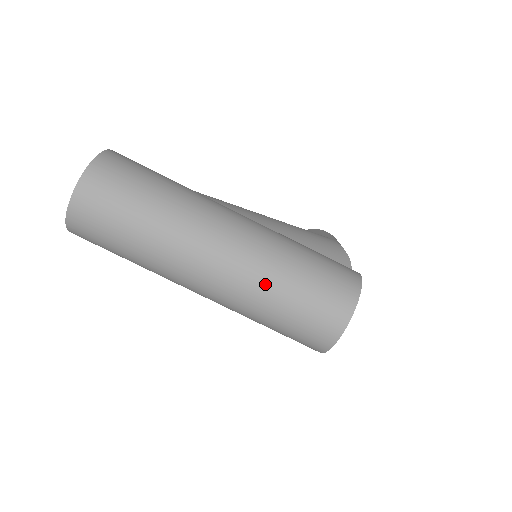
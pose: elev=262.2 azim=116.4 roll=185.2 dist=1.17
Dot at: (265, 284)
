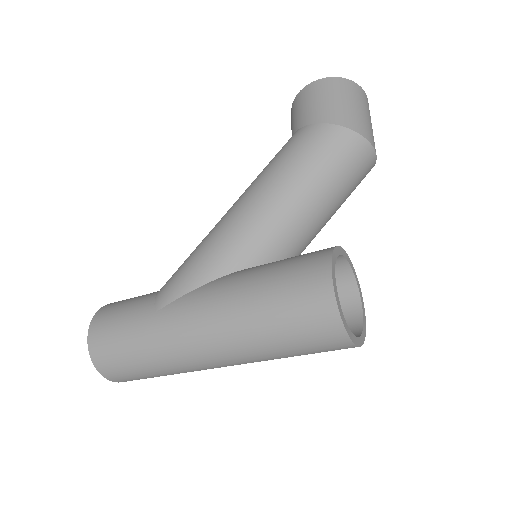
Dot at: (261, 356)
